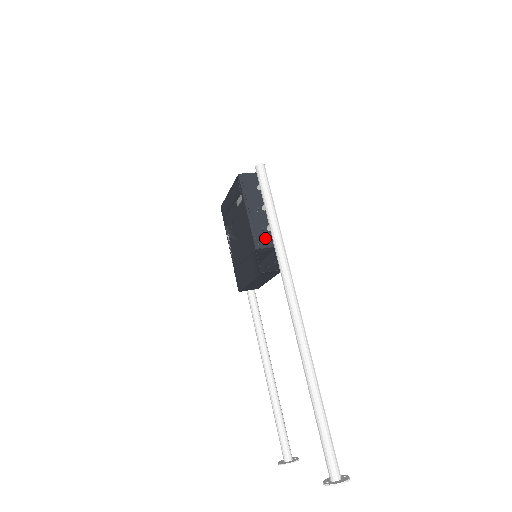
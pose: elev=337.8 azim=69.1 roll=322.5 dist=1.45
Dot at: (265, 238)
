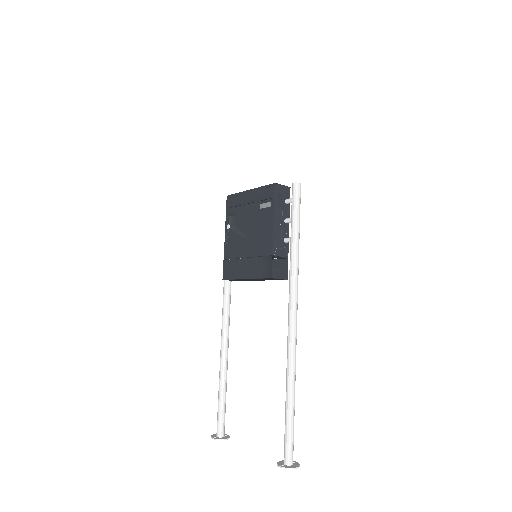
Dot at: (281, 248)
